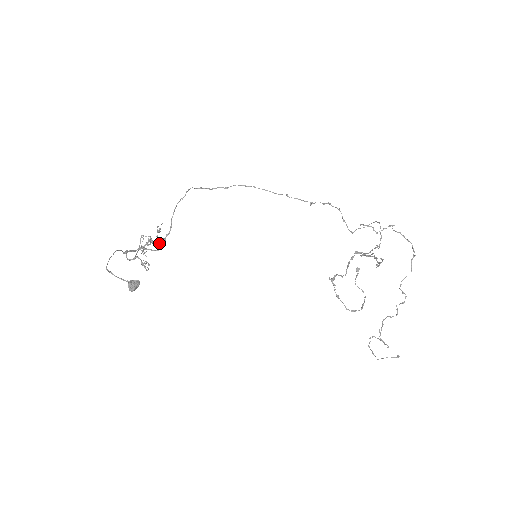
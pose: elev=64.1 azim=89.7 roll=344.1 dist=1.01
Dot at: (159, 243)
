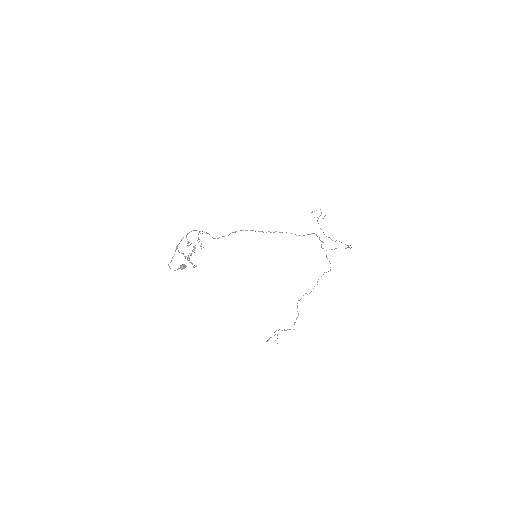
Dot at: occluded
